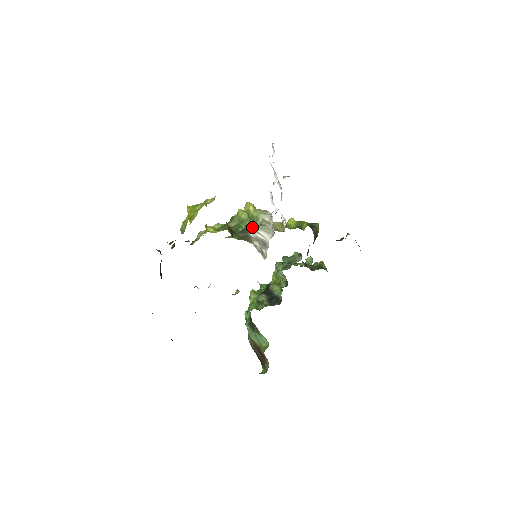
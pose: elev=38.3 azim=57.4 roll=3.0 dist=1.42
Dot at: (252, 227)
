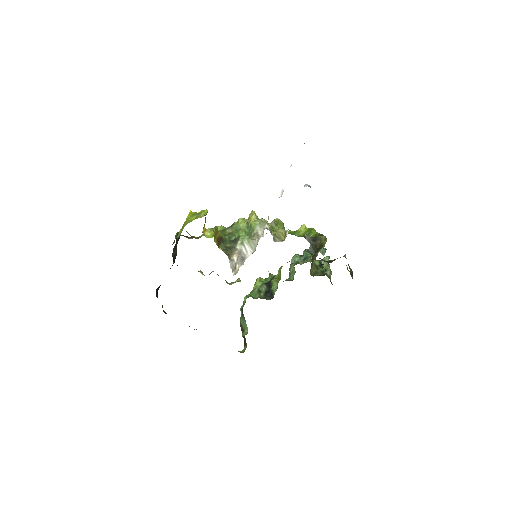
Dot at: (242, 239)
